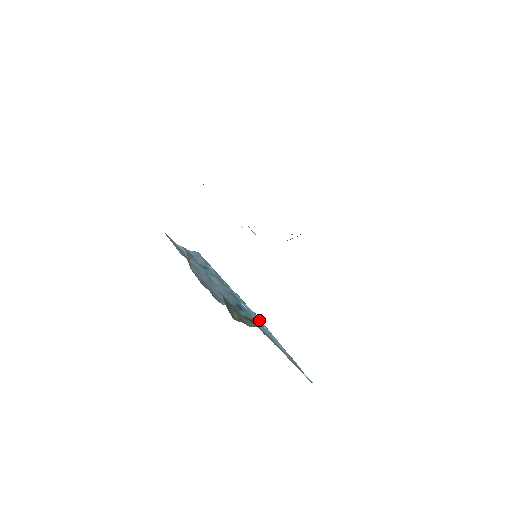
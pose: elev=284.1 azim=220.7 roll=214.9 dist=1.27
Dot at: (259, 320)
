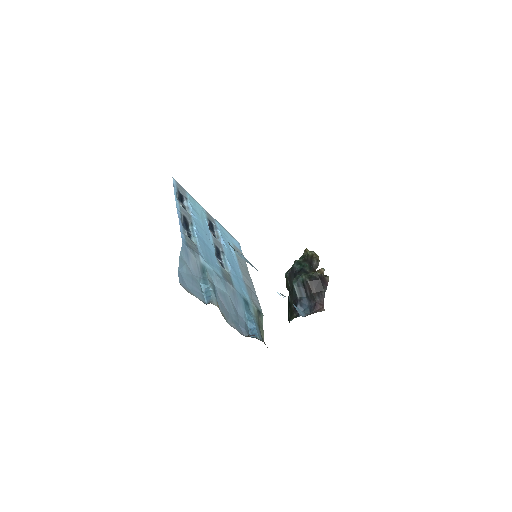
Dot at: (198, 213)
